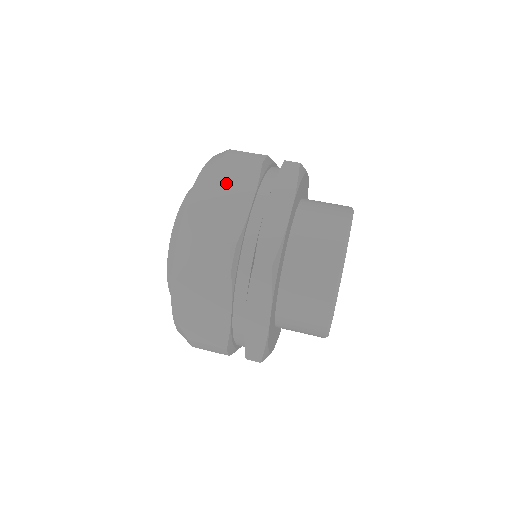
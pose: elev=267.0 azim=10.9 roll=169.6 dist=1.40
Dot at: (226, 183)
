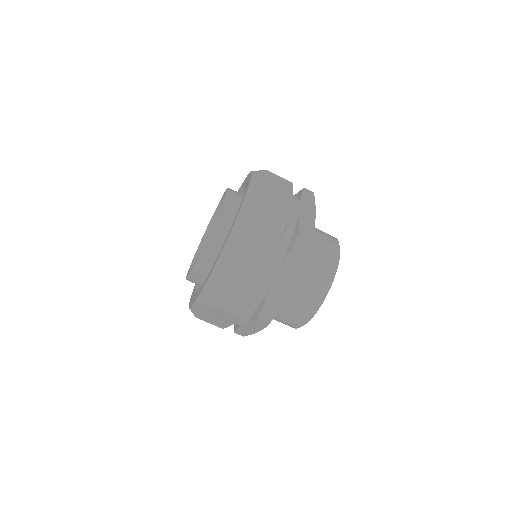
Dot at: (250, 250)
